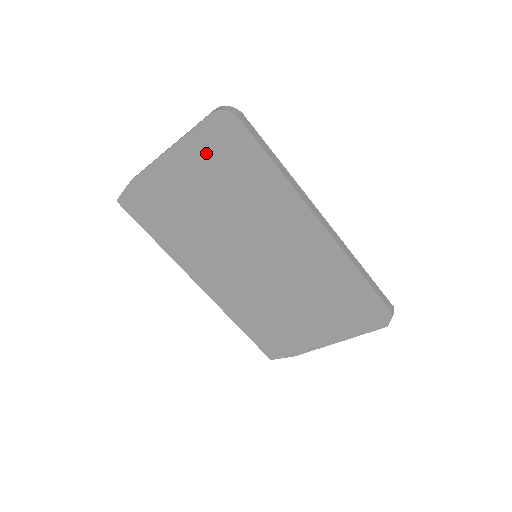
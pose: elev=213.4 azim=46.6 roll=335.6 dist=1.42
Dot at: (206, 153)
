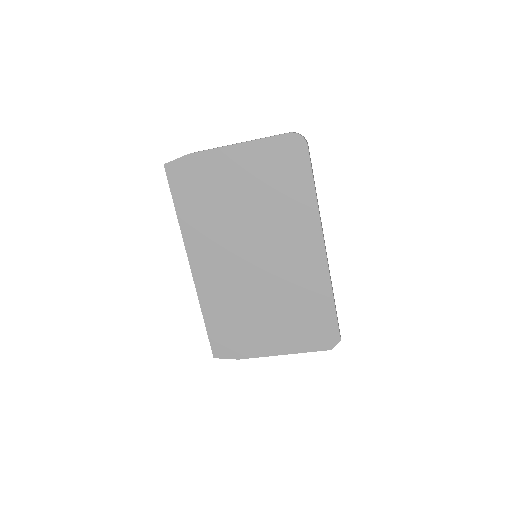
Dot at: (268, 159)
